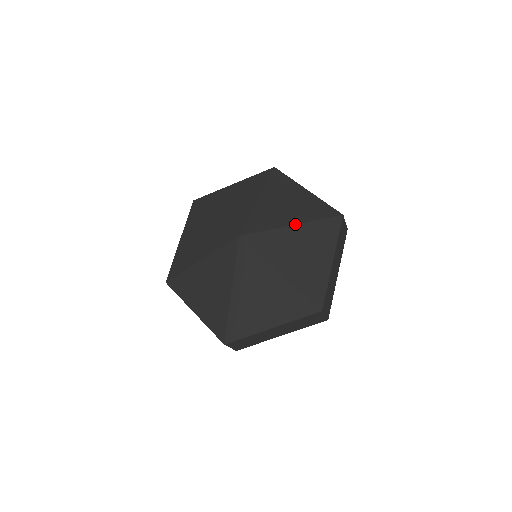
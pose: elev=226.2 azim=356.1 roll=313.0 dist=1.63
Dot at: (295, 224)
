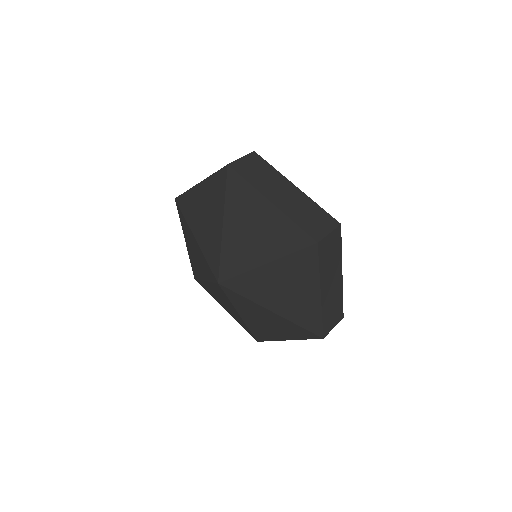
Dot at: (267, 263)
